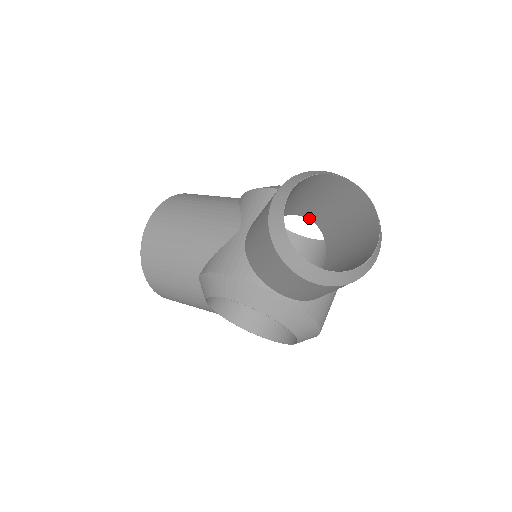
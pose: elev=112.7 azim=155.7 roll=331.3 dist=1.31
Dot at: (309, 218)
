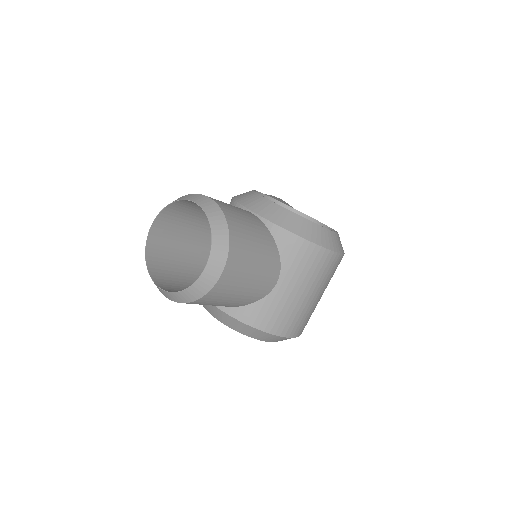
Dot at: occluded
